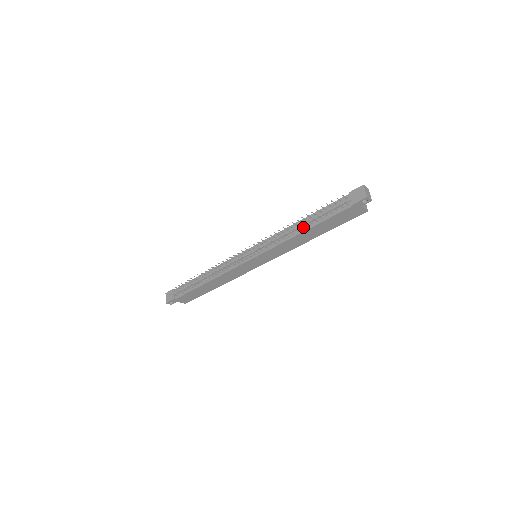
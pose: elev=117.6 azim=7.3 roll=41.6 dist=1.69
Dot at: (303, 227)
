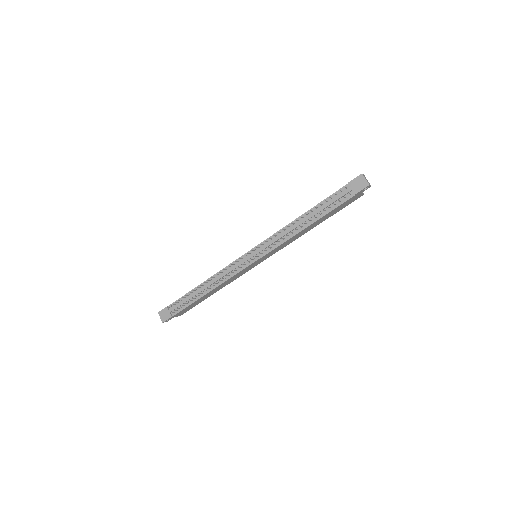
Dot at: (306, 222)
